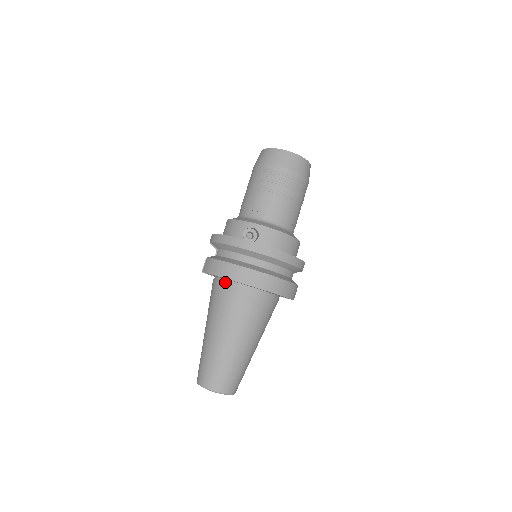
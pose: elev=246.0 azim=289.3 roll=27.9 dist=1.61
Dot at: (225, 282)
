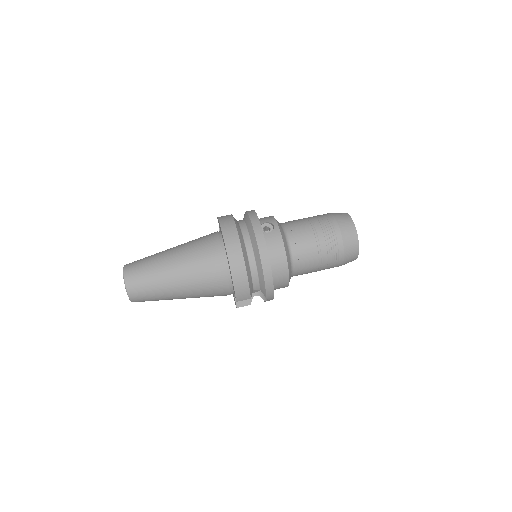
Dot at: (218, 233)
